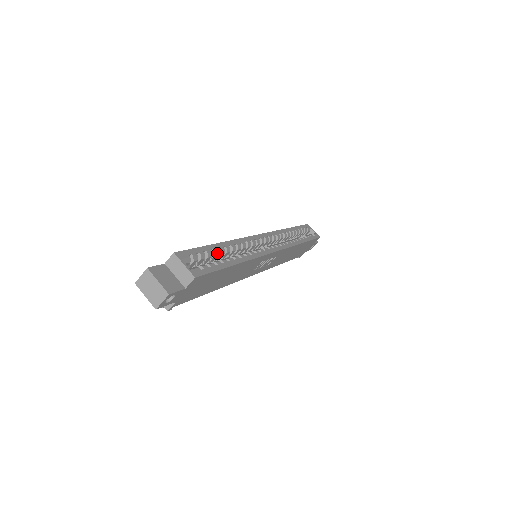
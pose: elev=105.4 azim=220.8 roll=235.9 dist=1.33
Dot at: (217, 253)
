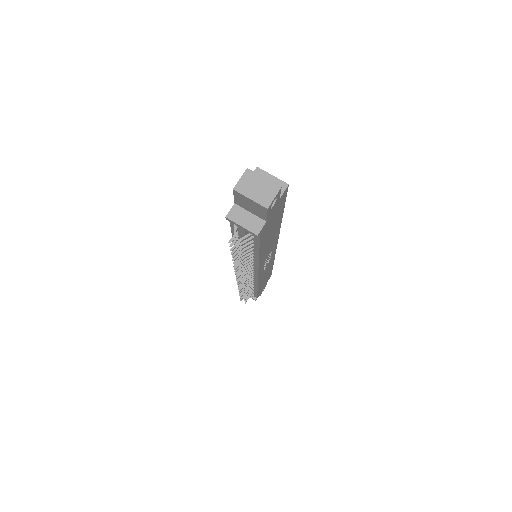
Dot at: occluded
